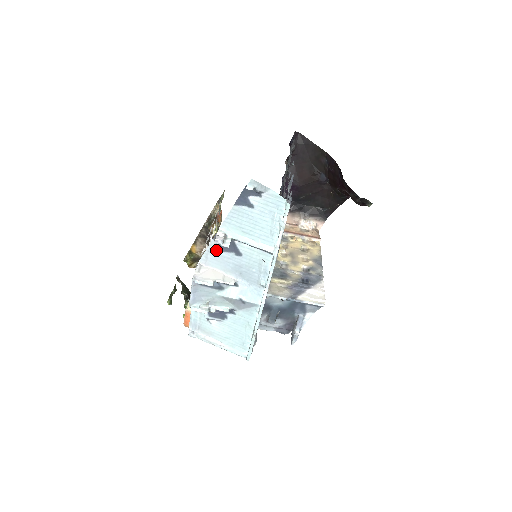
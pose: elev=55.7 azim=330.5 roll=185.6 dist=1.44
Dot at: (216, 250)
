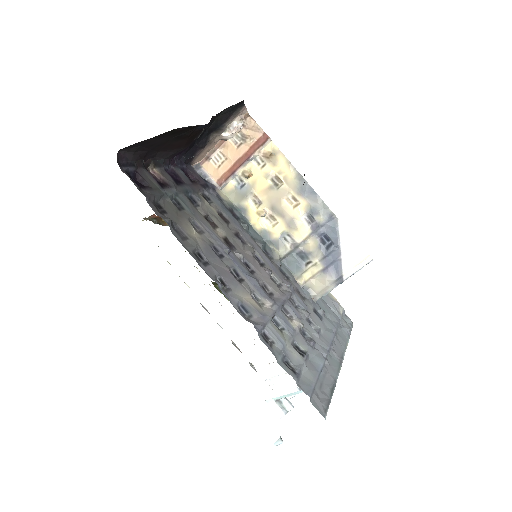
Dot at: occluded
